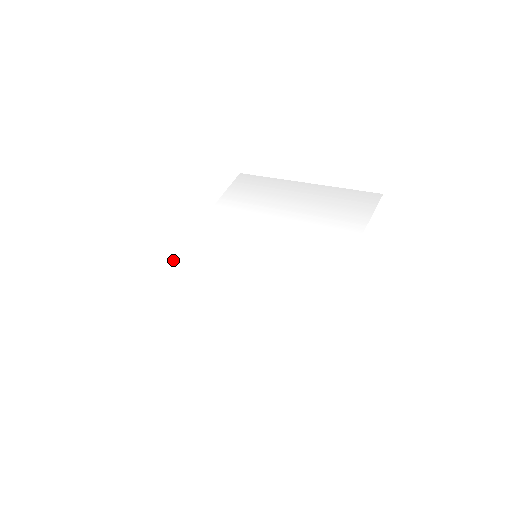
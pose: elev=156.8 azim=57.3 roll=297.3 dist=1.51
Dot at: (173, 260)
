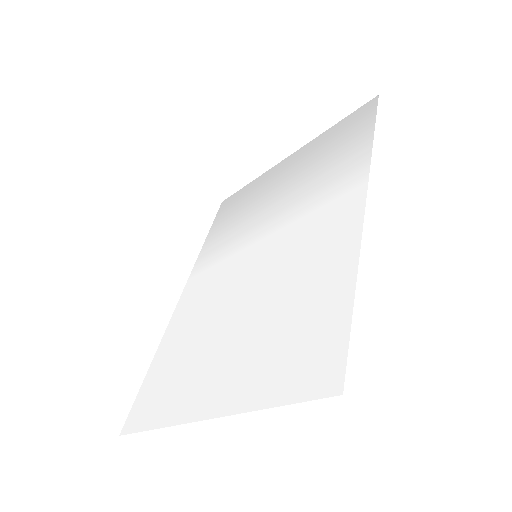
Dot at: (169, 326)
